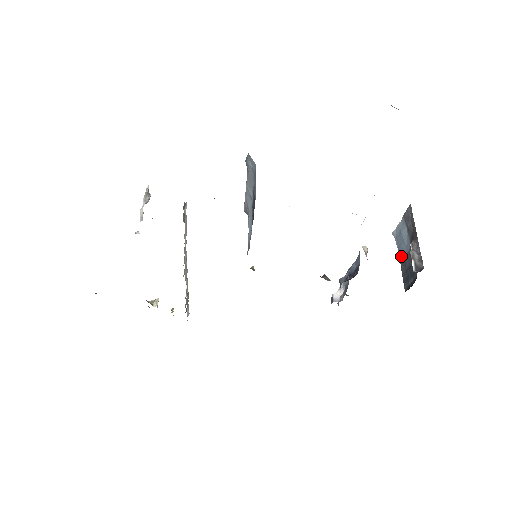
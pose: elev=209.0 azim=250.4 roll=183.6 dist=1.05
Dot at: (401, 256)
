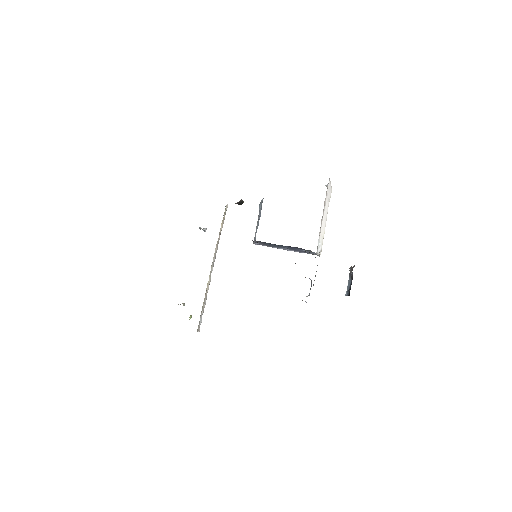
Dot at: (348, 292)
